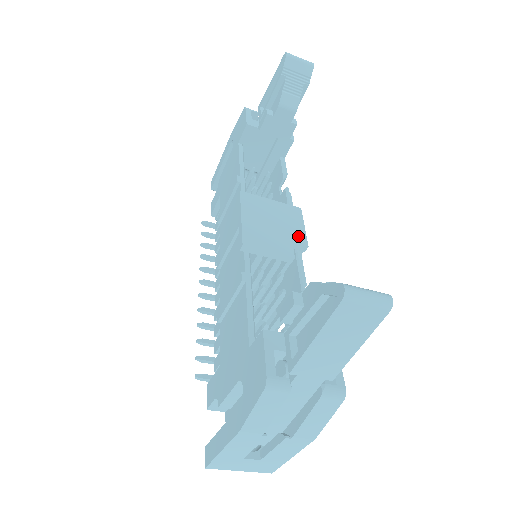
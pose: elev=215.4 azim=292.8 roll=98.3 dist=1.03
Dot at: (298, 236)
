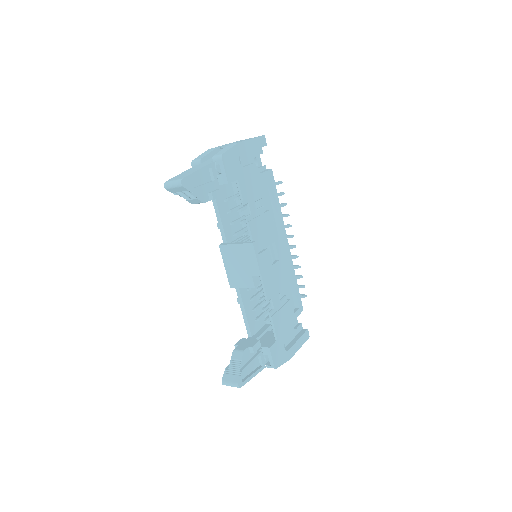
Dot at: (254, 270)
